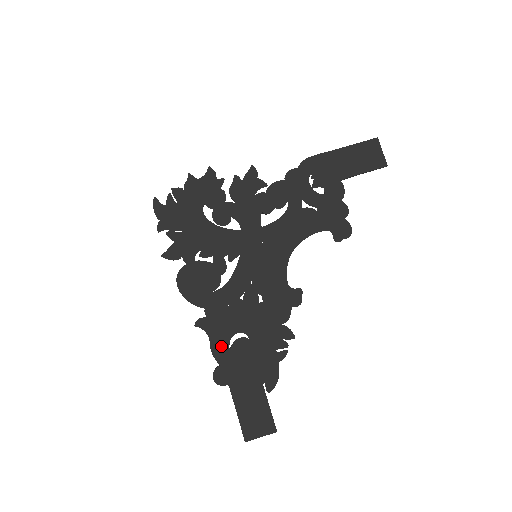
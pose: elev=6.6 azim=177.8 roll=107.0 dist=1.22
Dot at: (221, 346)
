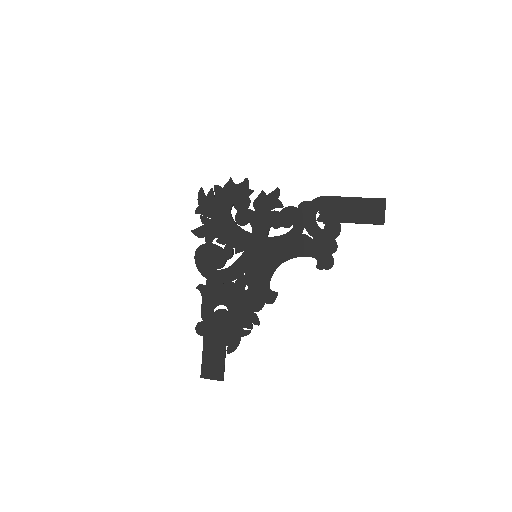
Dot at: (208, 309)
